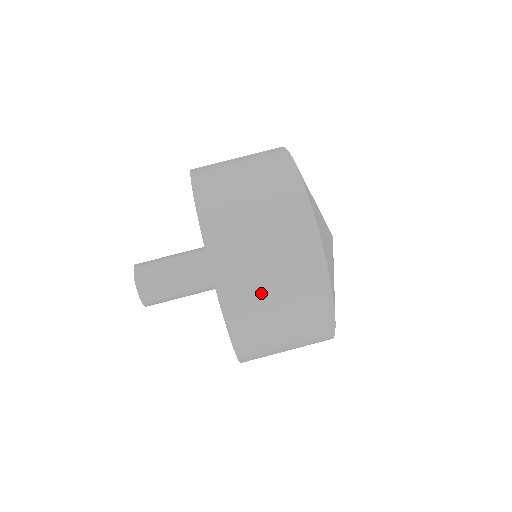
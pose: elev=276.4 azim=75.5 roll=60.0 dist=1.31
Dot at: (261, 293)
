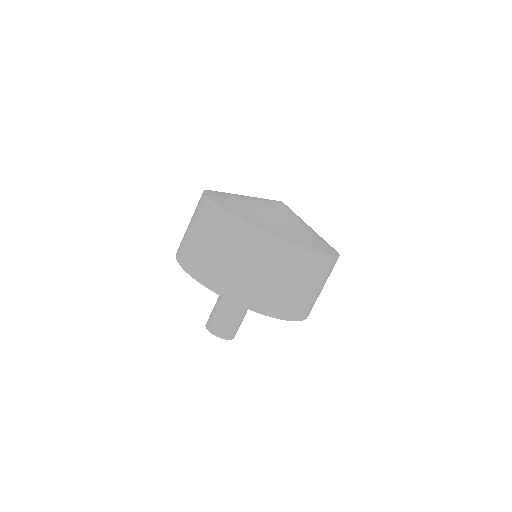
Dot at: (251, 279)
